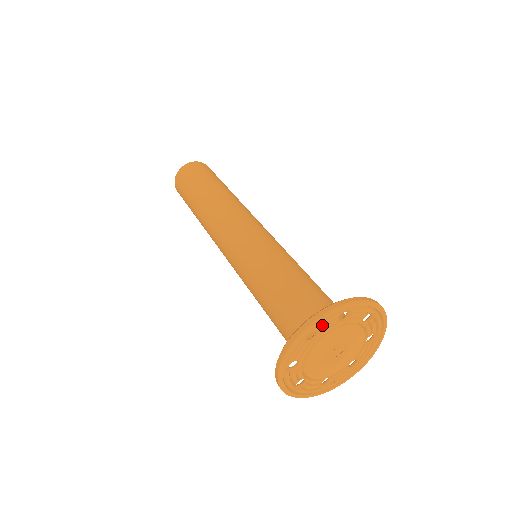
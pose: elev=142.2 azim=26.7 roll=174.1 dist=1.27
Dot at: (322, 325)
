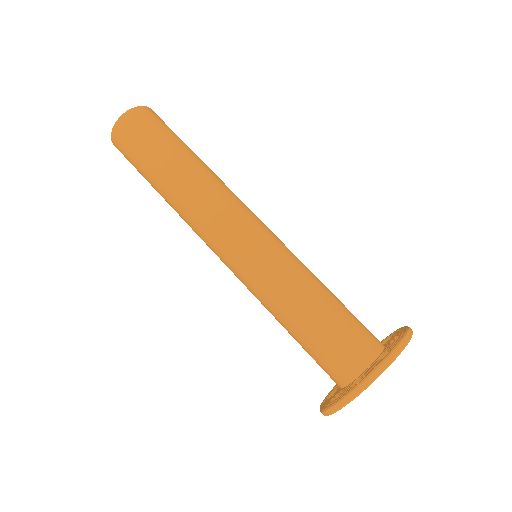
Dot at: occluded
